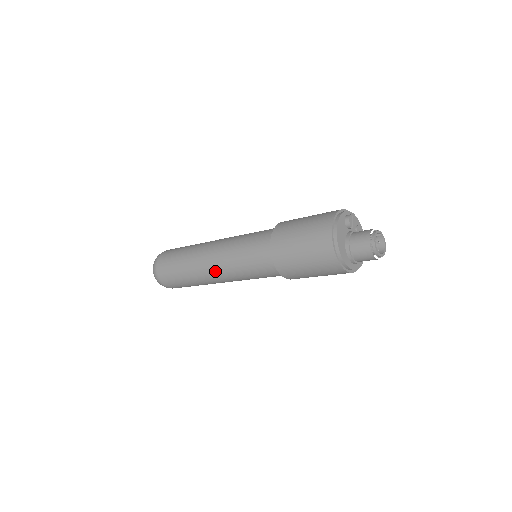
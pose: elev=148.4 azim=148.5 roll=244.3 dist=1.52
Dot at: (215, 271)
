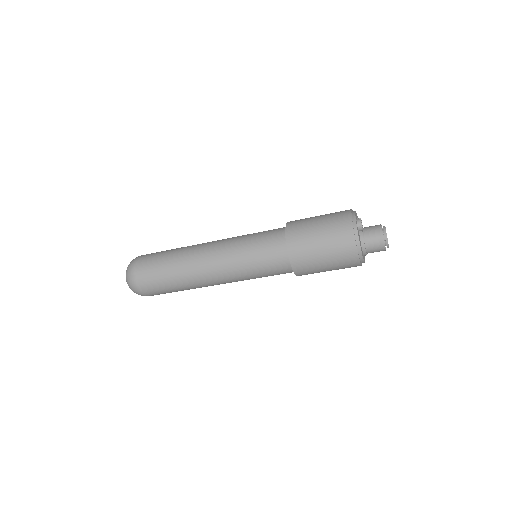
Dot at: (221, 282)
